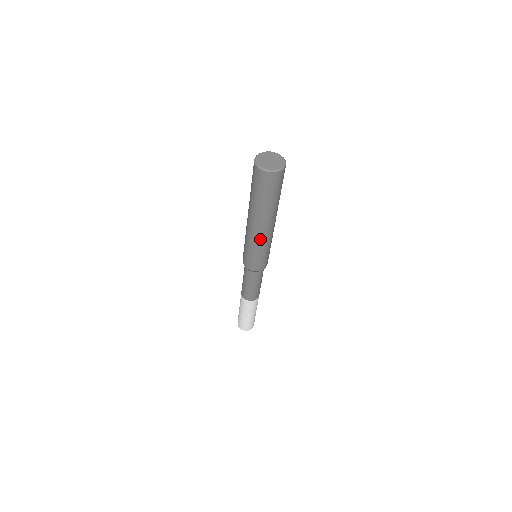
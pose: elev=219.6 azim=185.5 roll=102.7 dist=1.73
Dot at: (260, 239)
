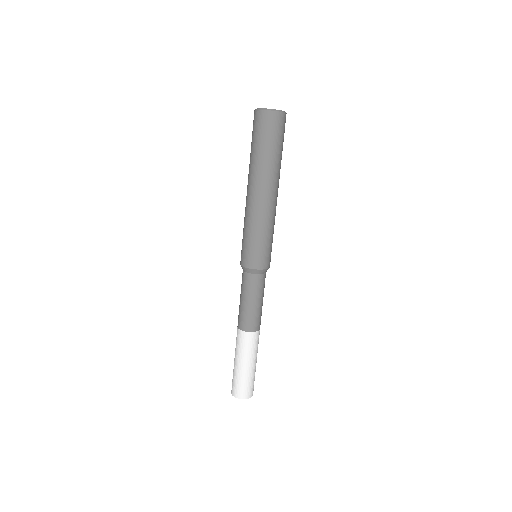
Dot at: (256, 211)
